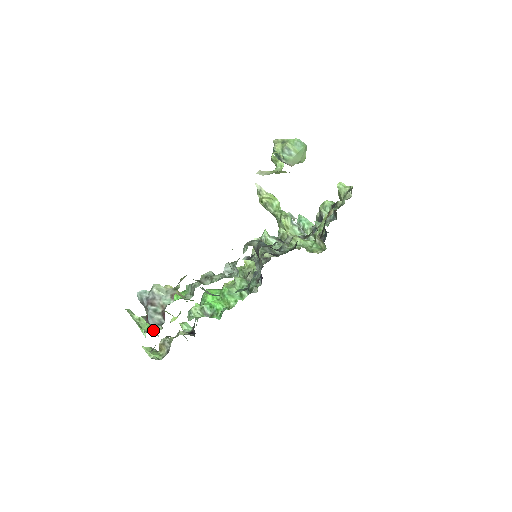
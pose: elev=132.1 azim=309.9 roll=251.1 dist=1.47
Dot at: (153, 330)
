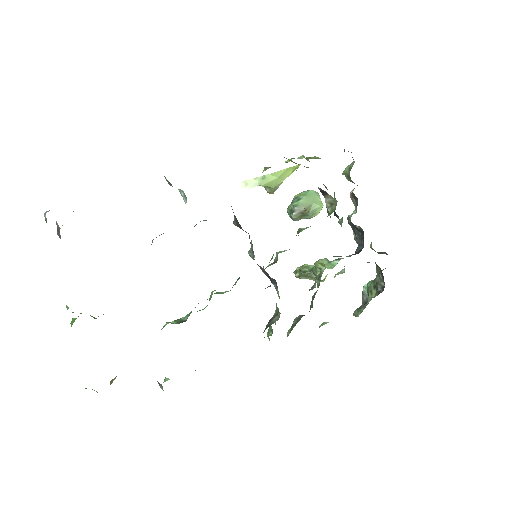
Dot at: (46, 222)
